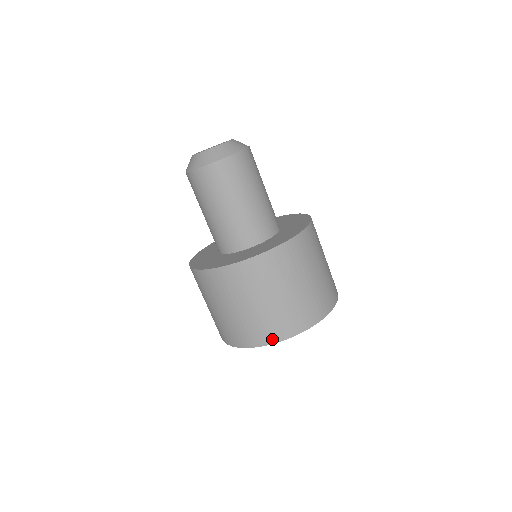
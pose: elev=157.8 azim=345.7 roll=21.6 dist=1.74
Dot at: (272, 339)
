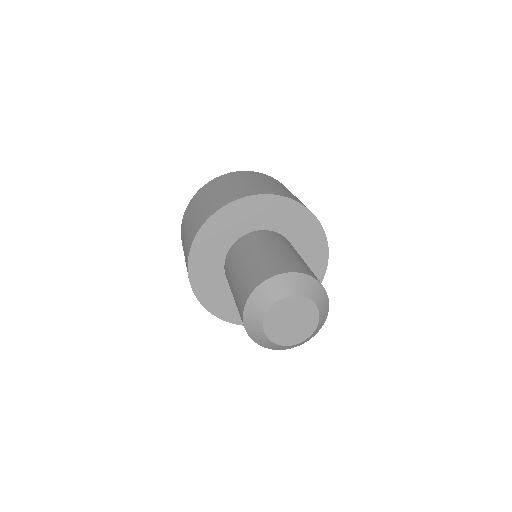
Dot at: occluded
